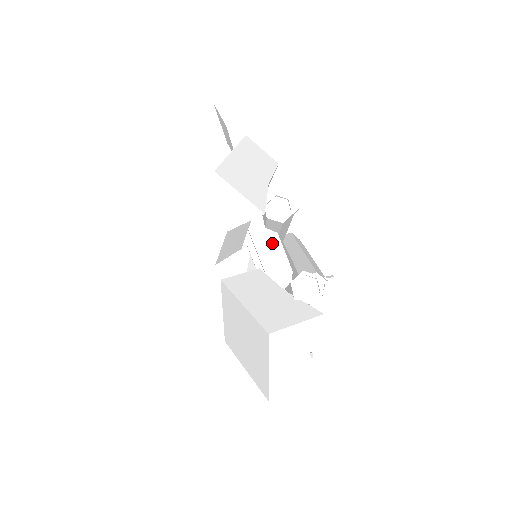
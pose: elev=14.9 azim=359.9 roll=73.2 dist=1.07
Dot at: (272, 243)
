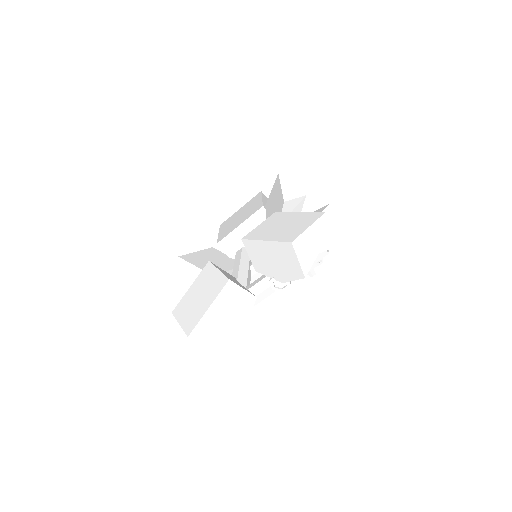
Dot at: occluded
